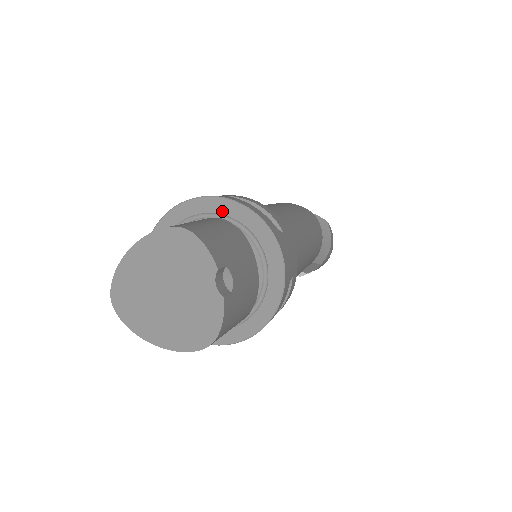
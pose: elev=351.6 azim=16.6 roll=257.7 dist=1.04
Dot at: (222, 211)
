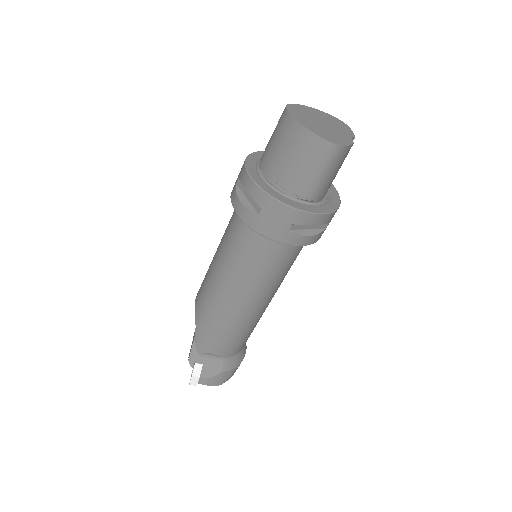
Dot at: occluded
